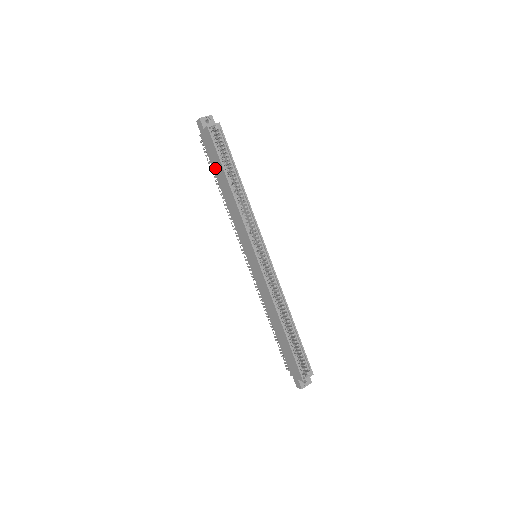
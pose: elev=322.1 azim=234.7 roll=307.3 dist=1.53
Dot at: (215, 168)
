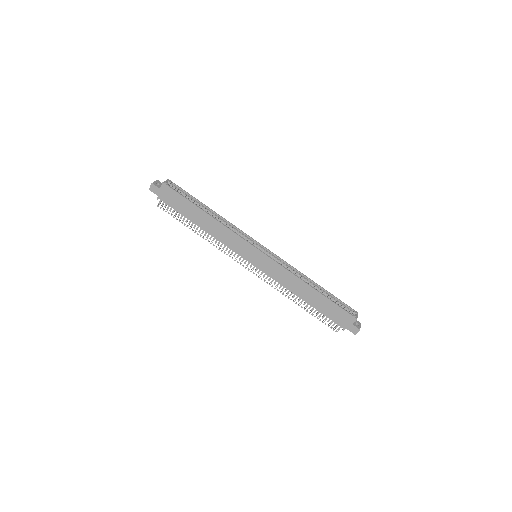
Dot at: (184, 212)
